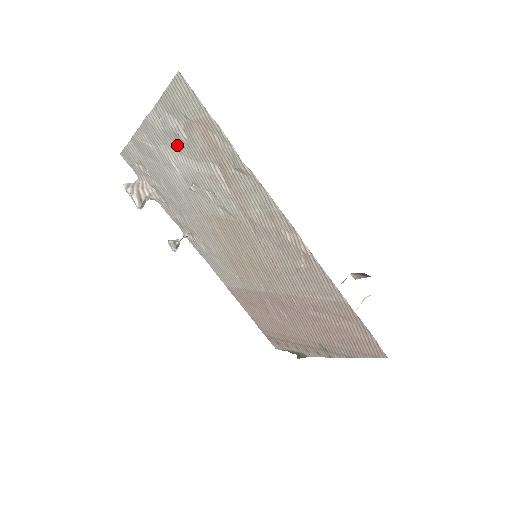
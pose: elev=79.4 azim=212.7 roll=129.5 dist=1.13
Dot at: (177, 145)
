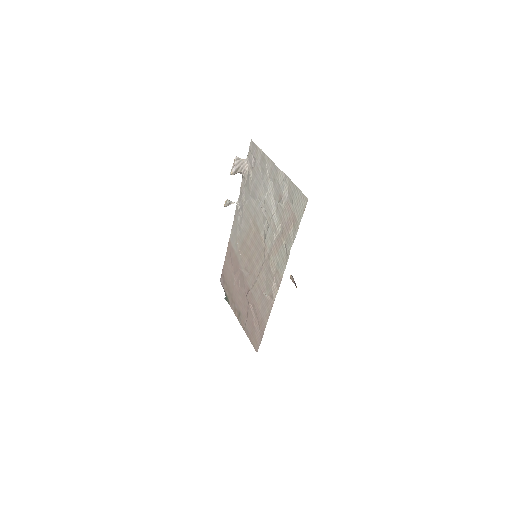
Dot at: (277, 196)
